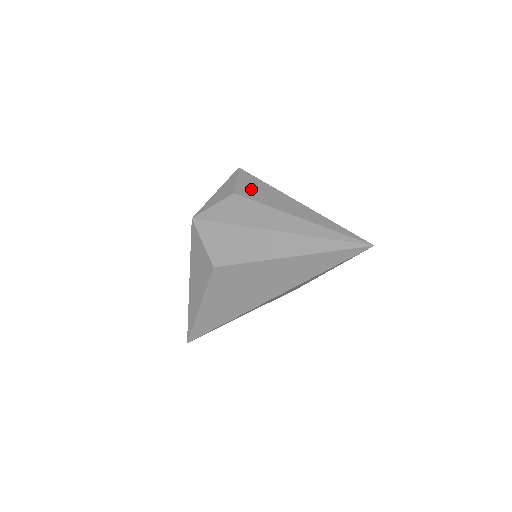
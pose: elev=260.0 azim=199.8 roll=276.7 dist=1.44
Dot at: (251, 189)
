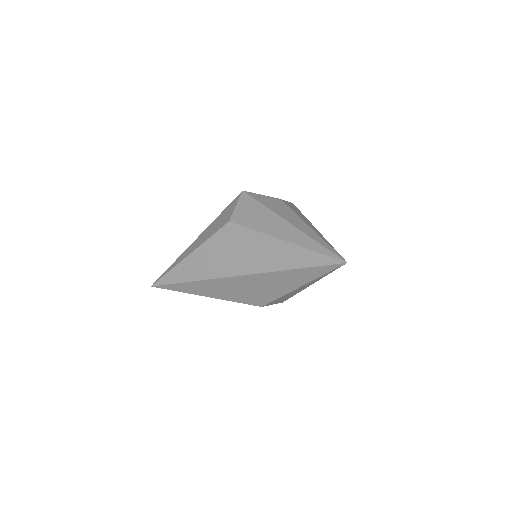
Dot at: (292, 207)
